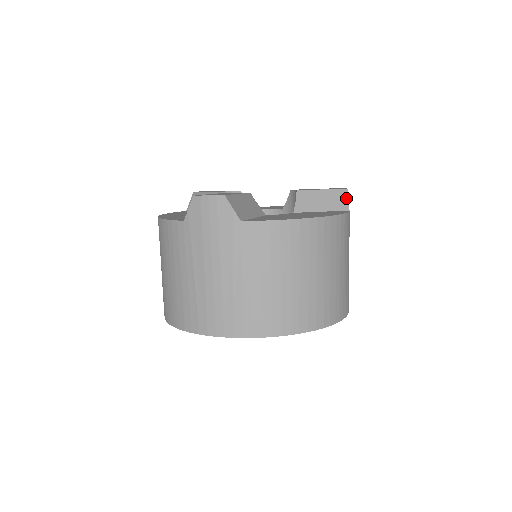
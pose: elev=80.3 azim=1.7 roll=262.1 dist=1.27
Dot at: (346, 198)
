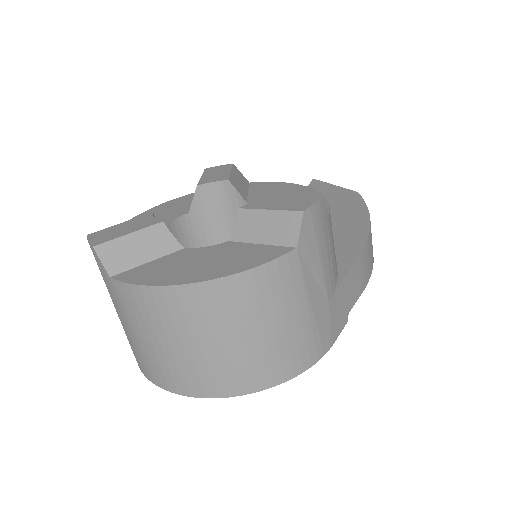
Dot at: (297, 227)
